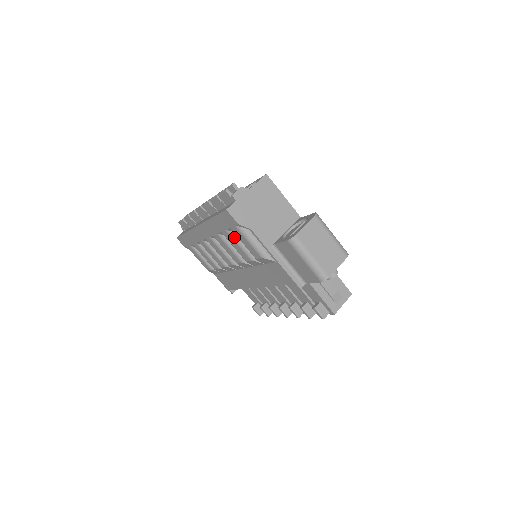
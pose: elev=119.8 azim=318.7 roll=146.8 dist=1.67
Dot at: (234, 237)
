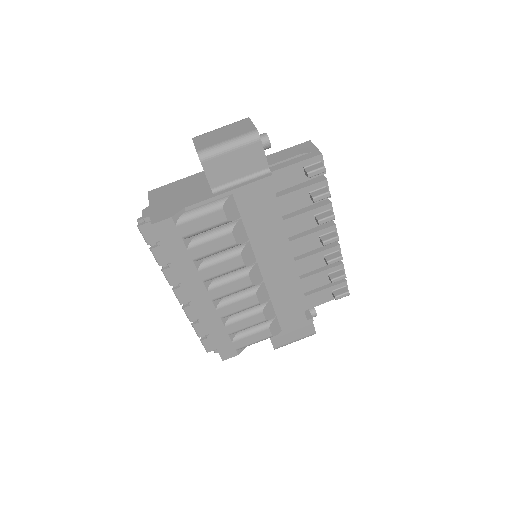
Dot at: (198, 242)
